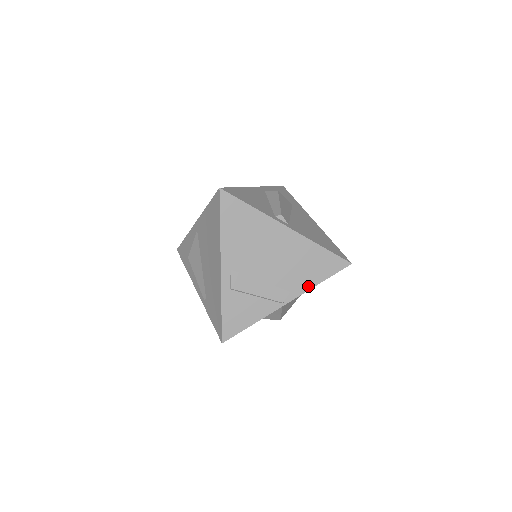
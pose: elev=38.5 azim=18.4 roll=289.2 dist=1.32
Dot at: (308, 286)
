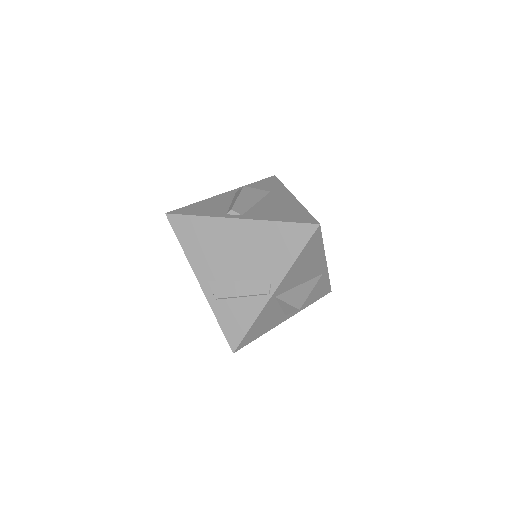
Dot at: (286, 267)
